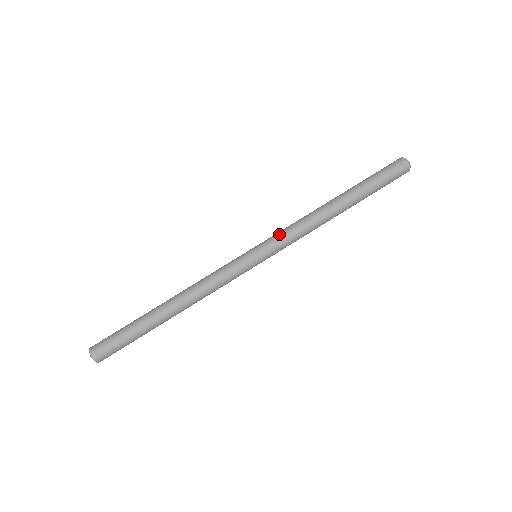
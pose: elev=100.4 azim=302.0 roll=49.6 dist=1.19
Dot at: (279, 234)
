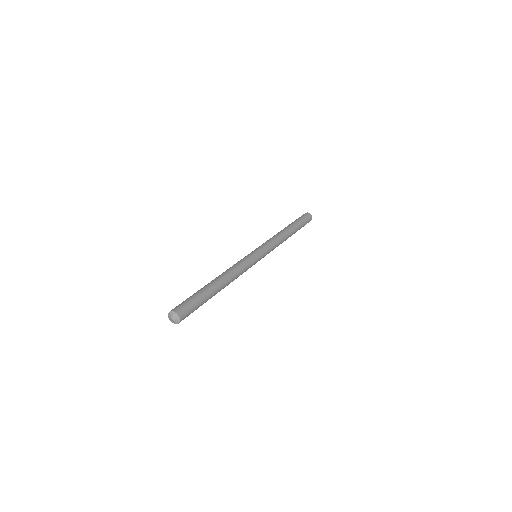
Dot at: occluded
